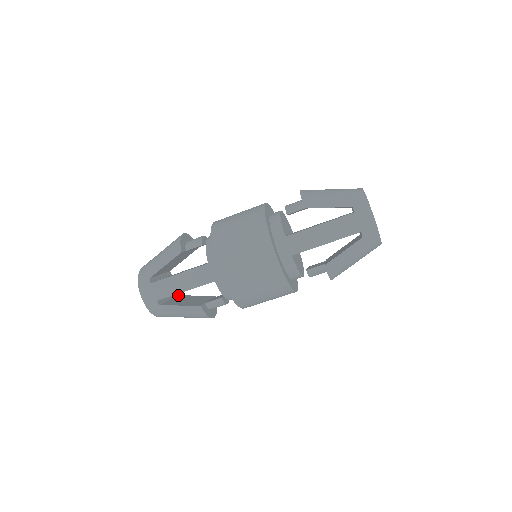
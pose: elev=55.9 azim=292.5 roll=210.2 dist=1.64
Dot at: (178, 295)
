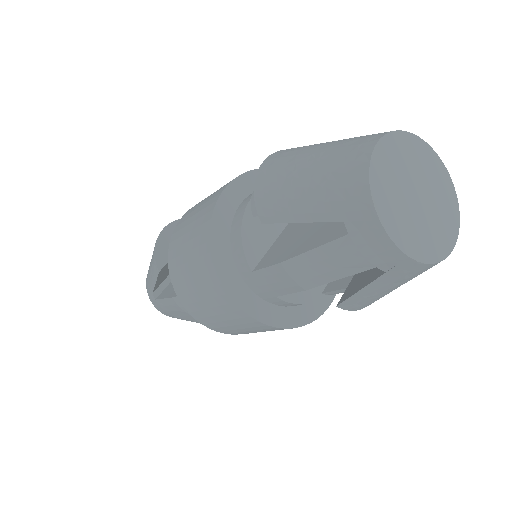
Dot at: occluded
